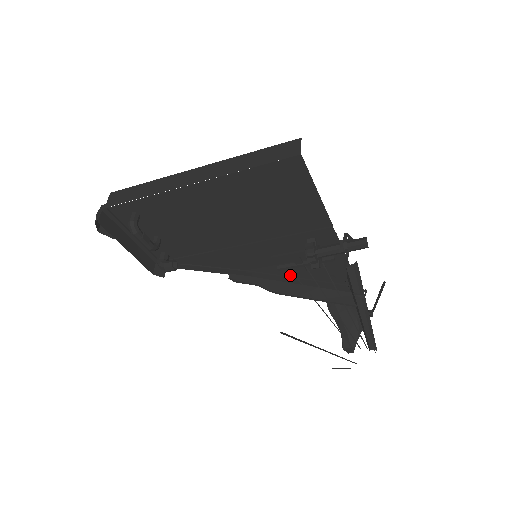
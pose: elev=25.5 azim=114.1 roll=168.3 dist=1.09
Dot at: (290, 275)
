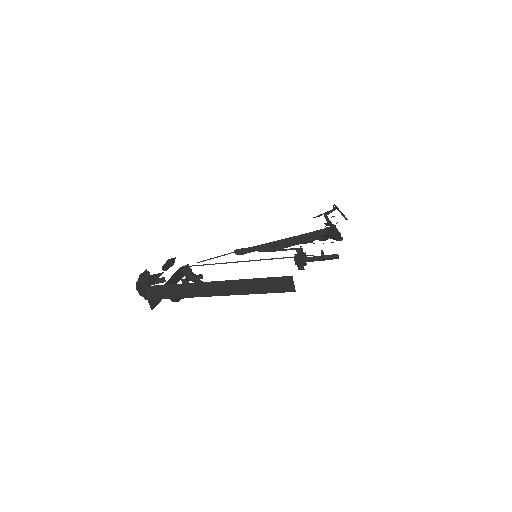
Dot at: (279, 242)
